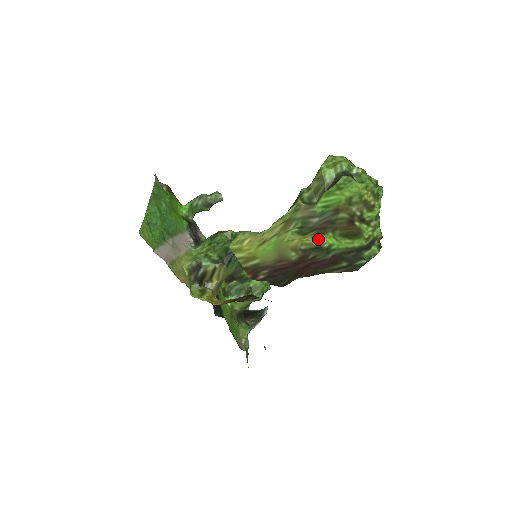
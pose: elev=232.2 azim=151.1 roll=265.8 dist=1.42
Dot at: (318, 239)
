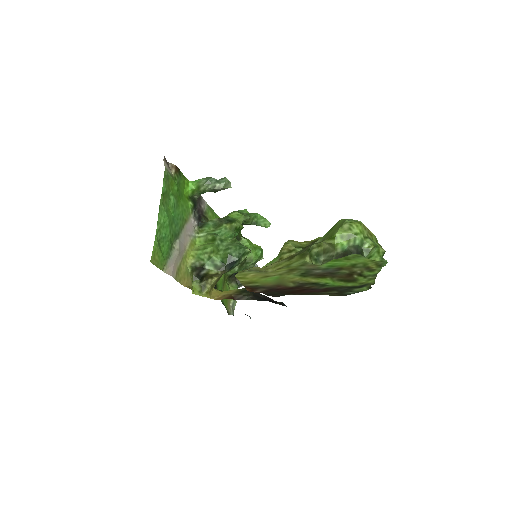
Dot at: (317, 279)
